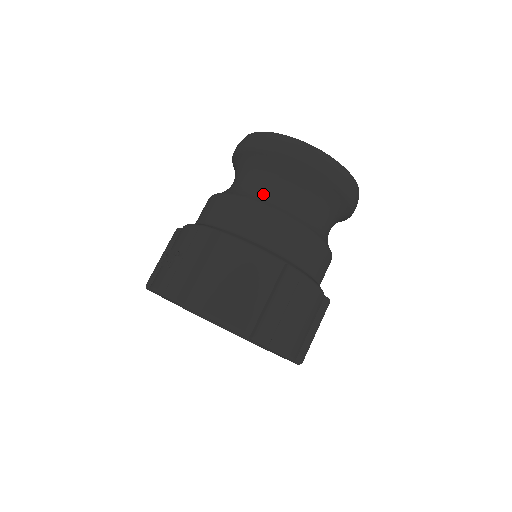
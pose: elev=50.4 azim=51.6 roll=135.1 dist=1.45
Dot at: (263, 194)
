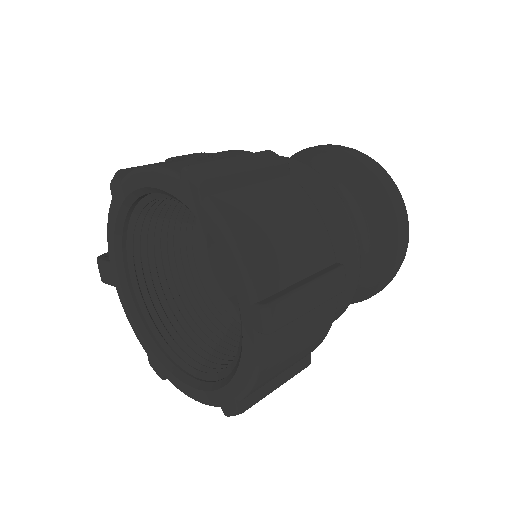
Dot at: occluded
